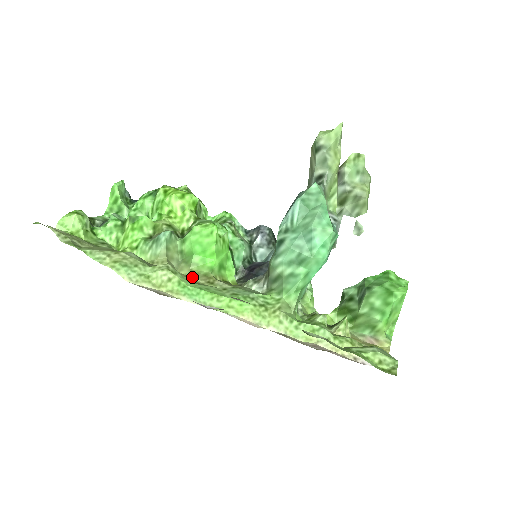
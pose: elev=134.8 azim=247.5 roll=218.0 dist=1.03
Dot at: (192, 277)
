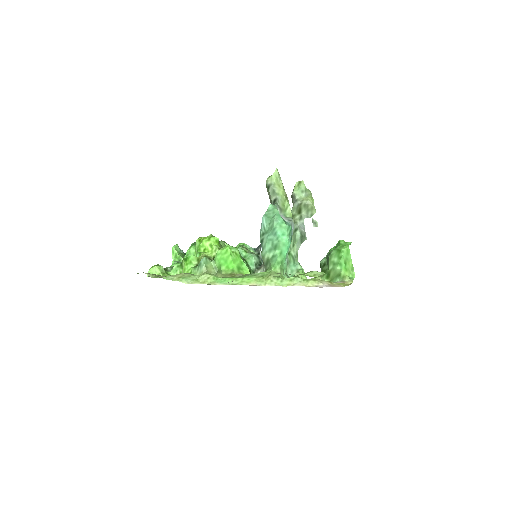
Dot at: (223, 277)
